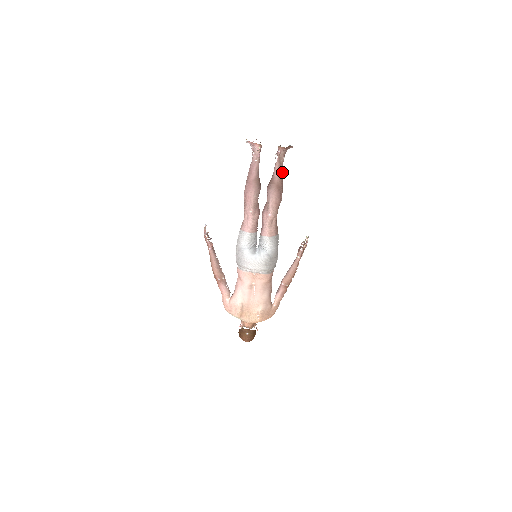
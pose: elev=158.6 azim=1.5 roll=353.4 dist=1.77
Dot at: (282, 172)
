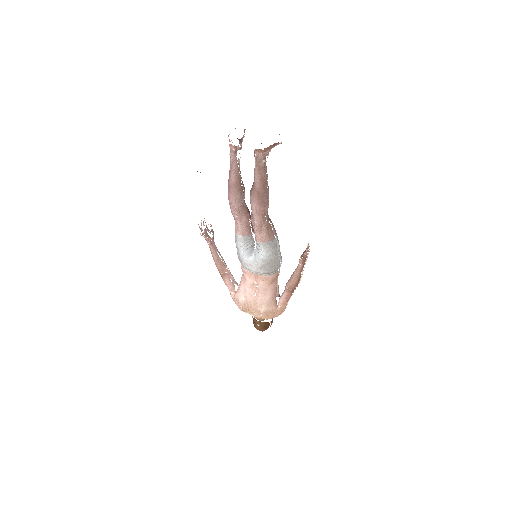
Dot at: (264, 177)
